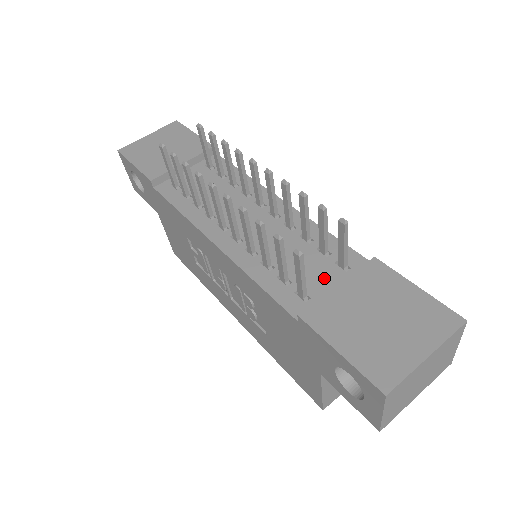
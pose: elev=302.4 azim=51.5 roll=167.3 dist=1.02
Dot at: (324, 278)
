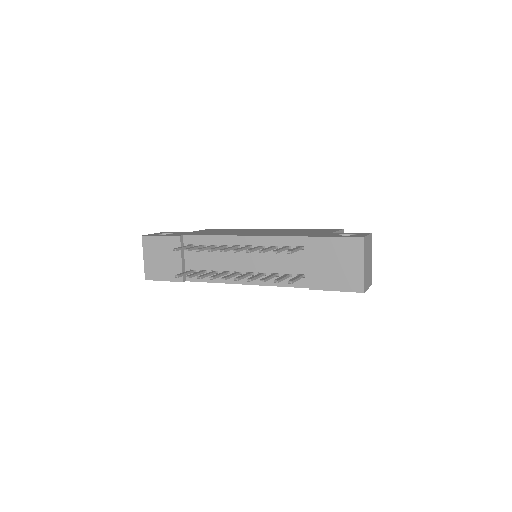
Dot at: (300, 261)
